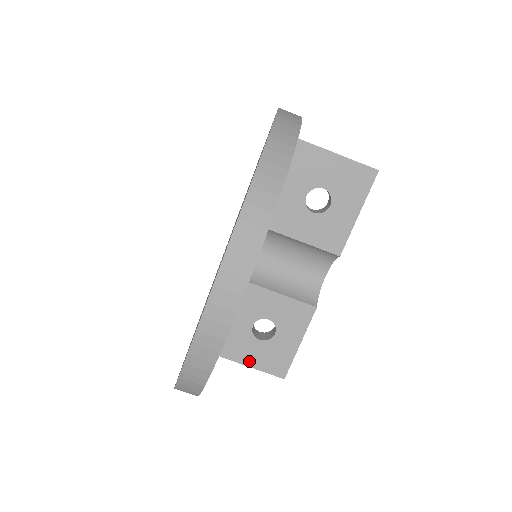
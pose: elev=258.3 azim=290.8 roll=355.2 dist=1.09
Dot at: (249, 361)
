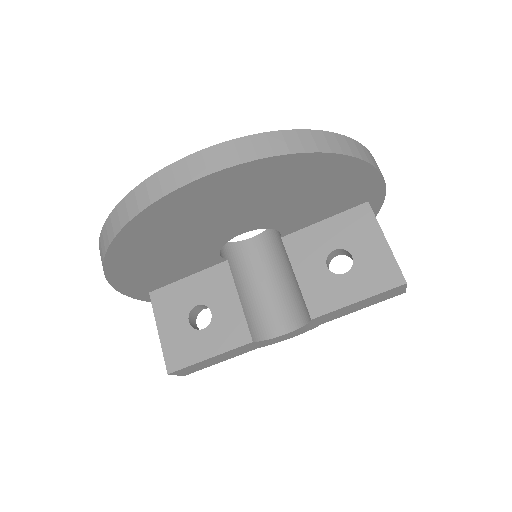
Dot at: (164, 330)
